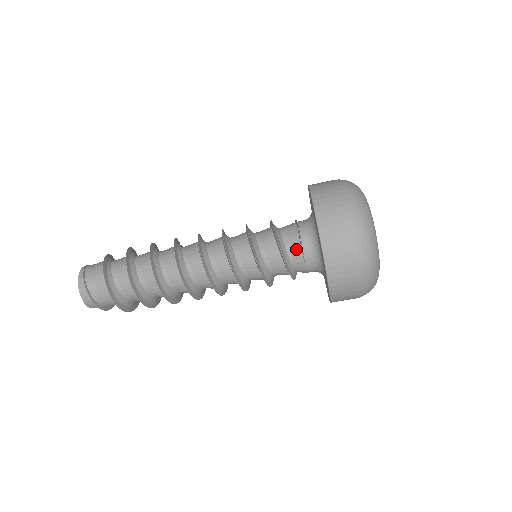
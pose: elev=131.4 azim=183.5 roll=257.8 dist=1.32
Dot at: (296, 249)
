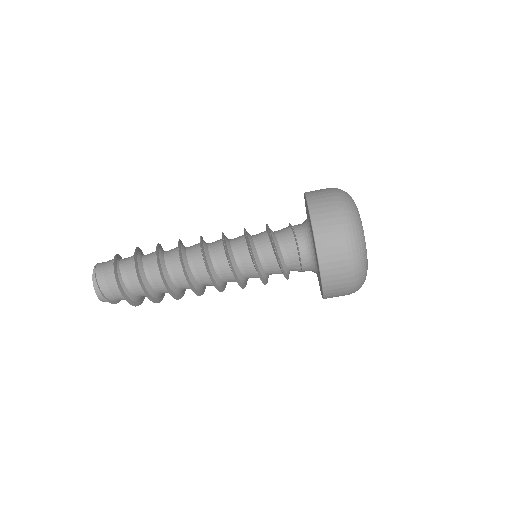
Dot at: (296, 268)
